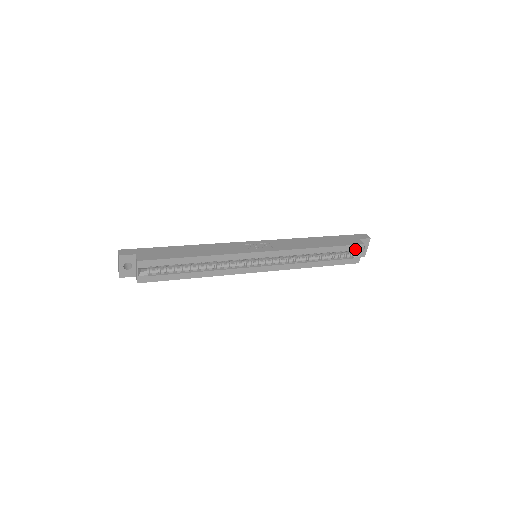
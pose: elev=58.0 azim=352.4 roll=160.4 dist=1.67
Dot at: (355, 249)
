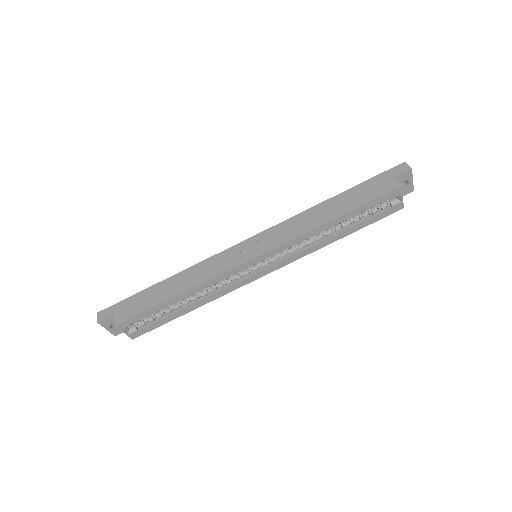
Dot at: (389, 197)
